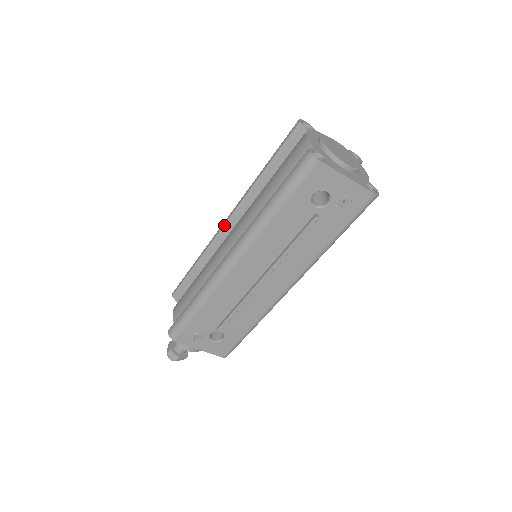
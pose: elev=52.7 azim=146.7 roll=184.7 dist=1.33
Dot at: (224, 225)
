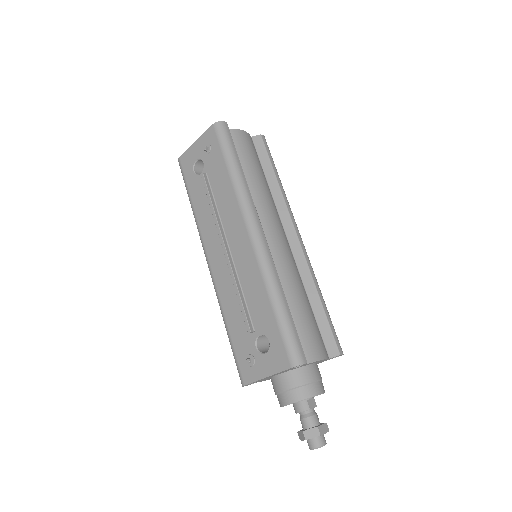
Dot at: occluded
